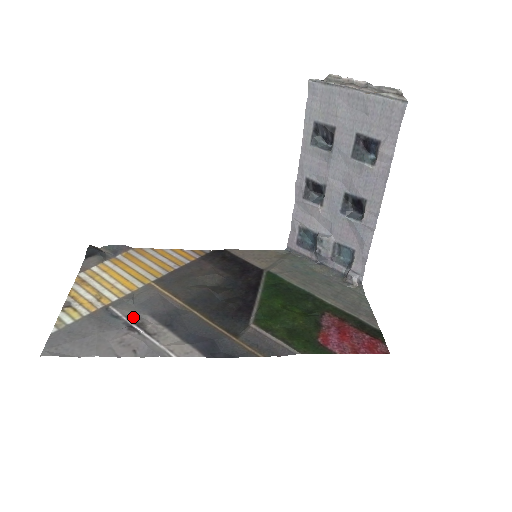
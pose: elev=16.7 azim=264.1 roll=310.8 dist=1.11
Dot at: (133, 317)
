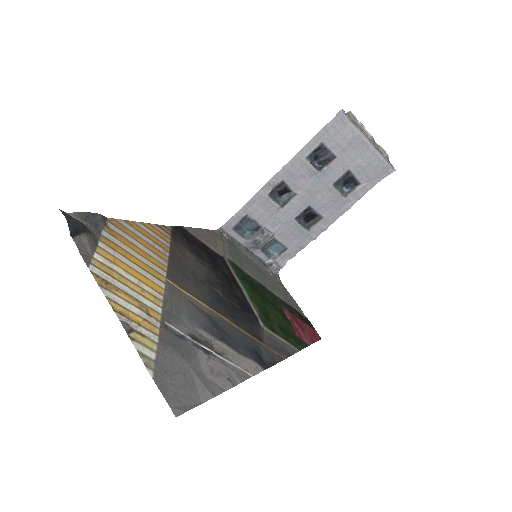
Dot at: (193, 334)
